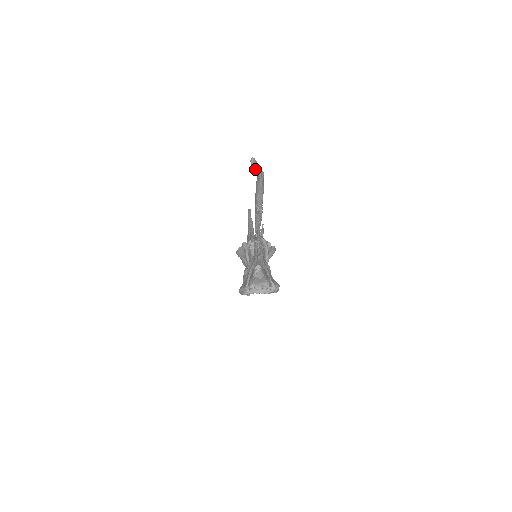
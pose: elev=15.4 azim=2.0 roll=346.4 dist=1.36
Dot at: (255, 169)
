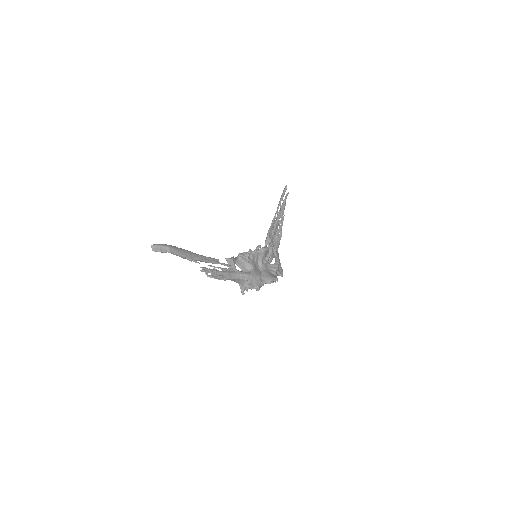
Dot at: occluded
